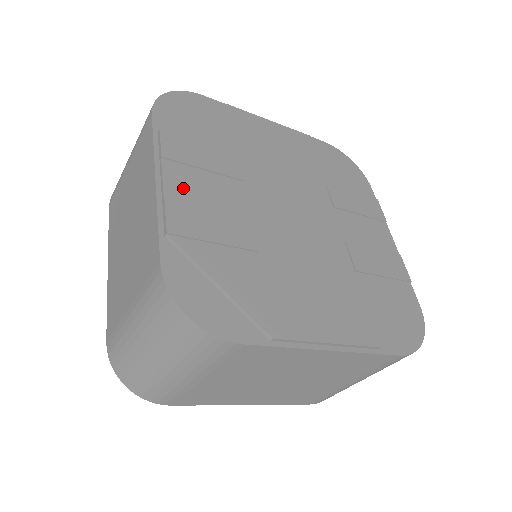
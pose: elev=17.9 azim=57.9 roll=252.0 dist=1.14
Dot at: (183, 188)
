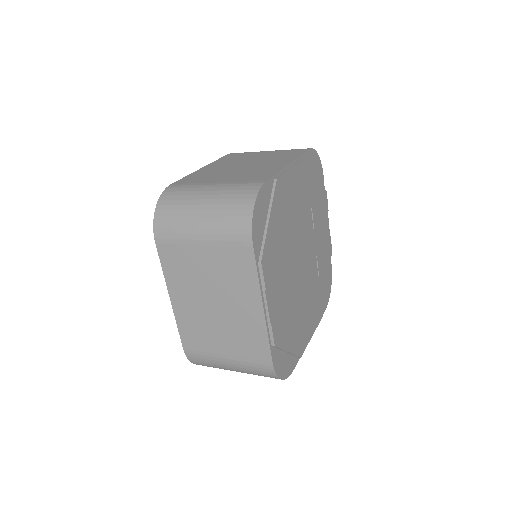
Dot at: (274, 303)
